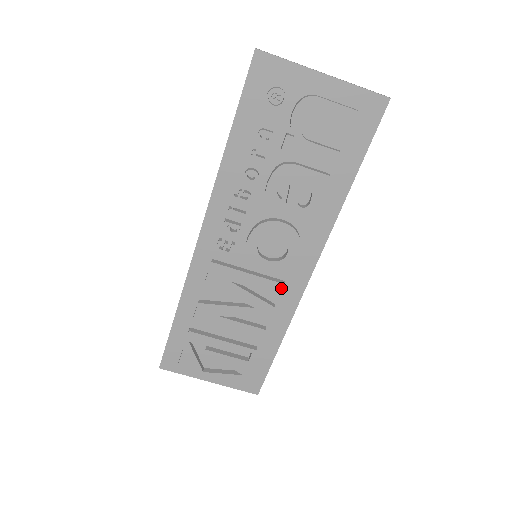
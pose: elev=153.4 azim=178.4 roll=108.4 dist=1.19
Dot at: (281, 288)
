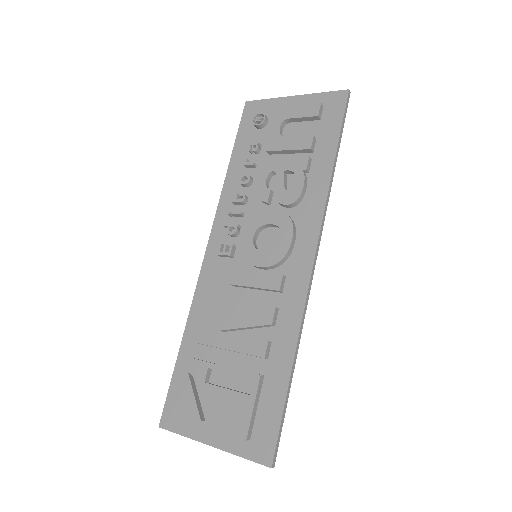
Dot at: (280, 280)
